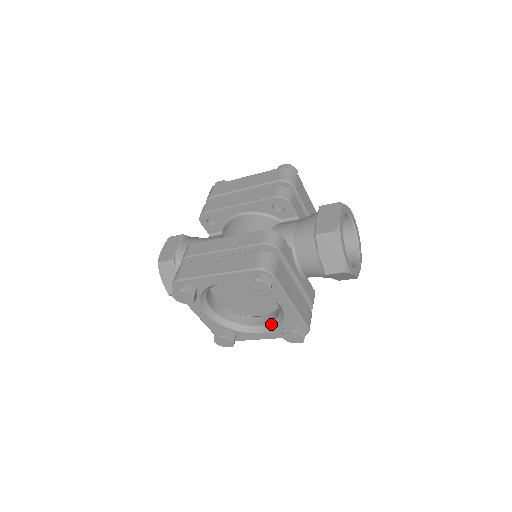
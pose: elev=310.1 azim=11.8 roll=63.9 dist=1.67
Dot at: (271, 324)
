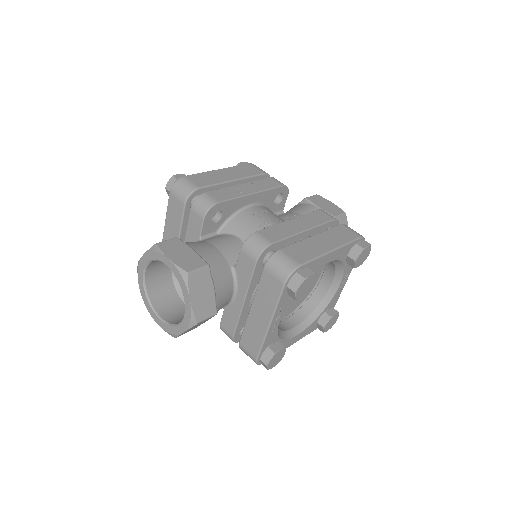
Dot at: (308, 319)
